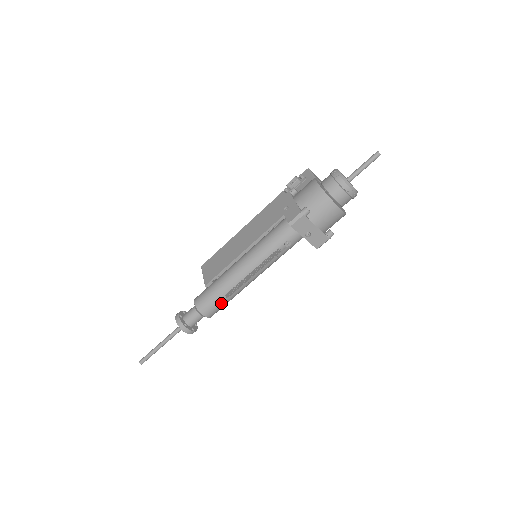
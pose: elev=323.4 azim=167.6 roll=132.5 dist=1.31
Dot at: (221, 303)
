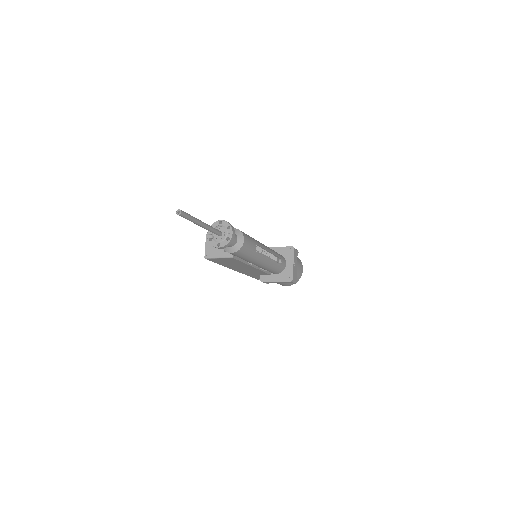
Dot at: (252, 246)
